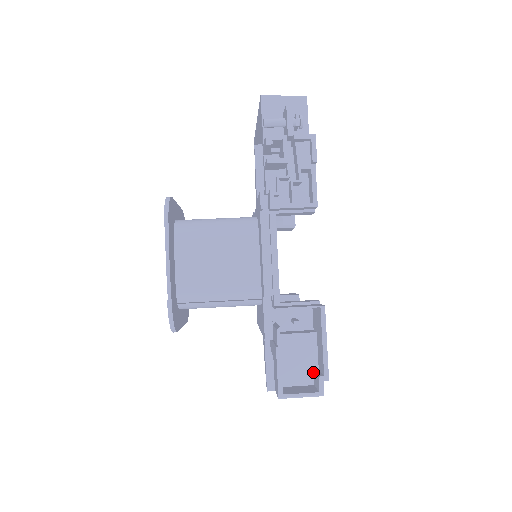
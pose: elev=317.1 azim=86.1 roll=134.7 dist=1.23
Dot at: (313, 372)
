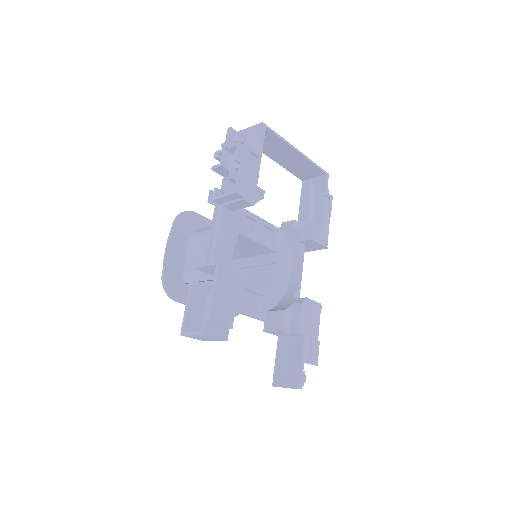
Dot at: occluded
